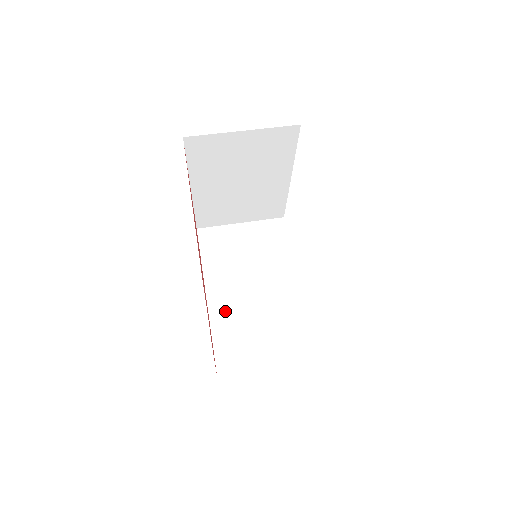
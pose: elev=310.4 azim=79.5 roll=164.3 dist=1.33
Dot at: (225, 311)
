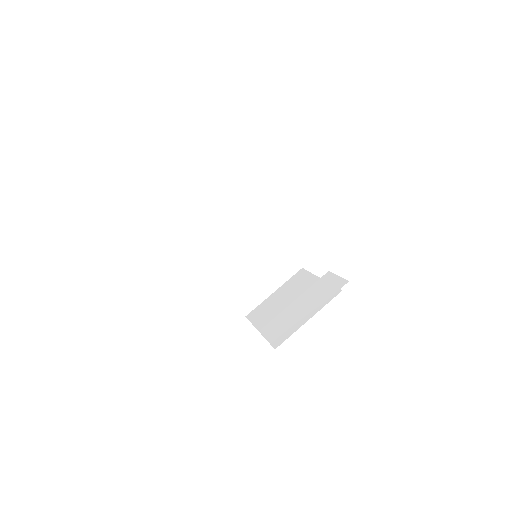
Dot at: (227, 273)
